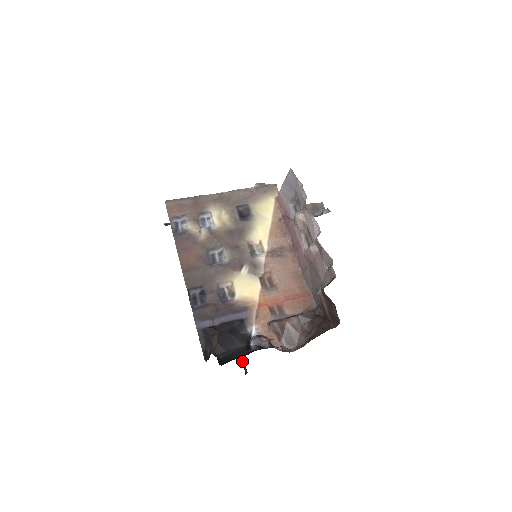
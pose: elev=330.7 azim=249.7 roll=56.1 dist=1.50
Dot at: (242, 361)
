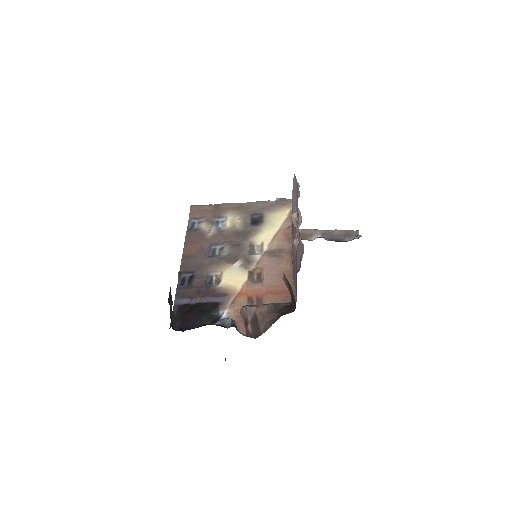
Dot at: occluded
